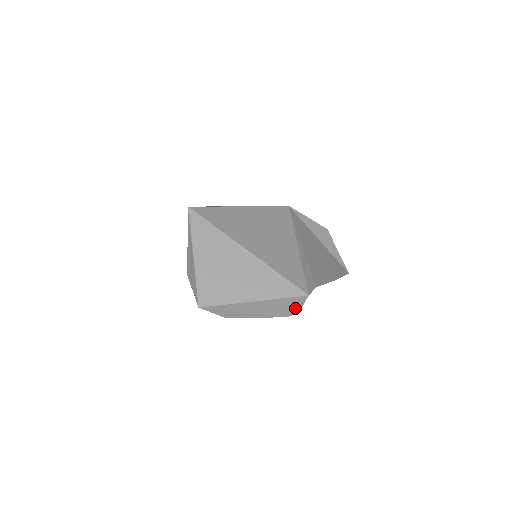
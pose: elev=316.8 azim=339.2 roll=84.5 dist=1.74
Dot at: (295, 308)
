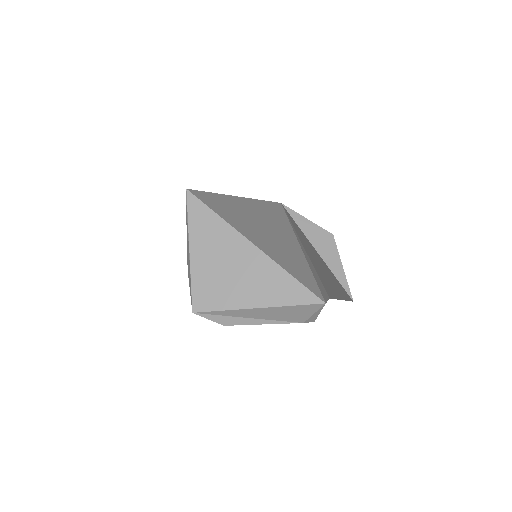
Dot at: (311, 315)
